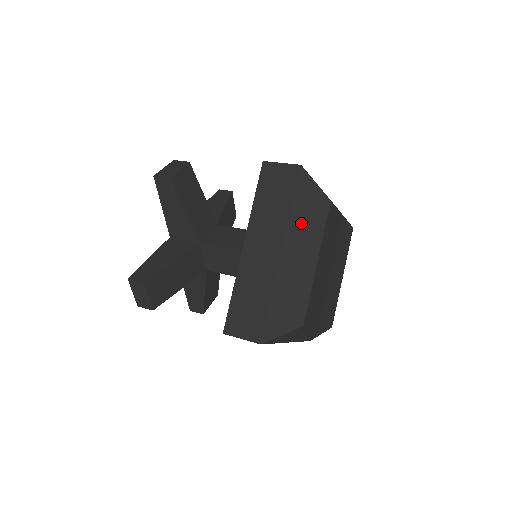
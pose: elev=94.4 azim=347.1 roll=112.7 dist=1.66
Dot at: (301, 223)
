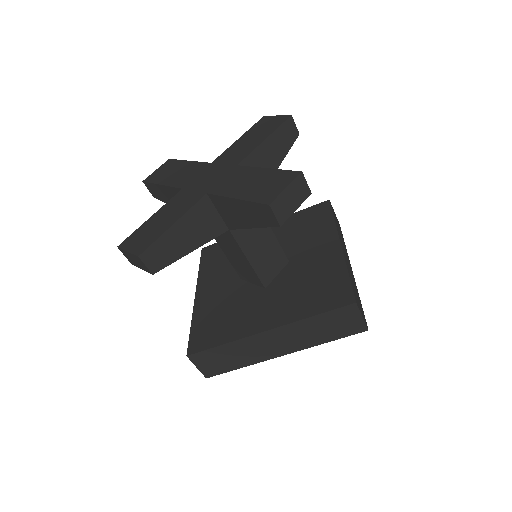
Dot at: occluded
